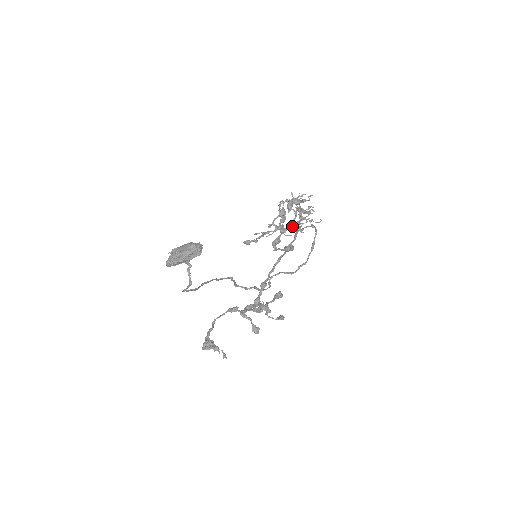
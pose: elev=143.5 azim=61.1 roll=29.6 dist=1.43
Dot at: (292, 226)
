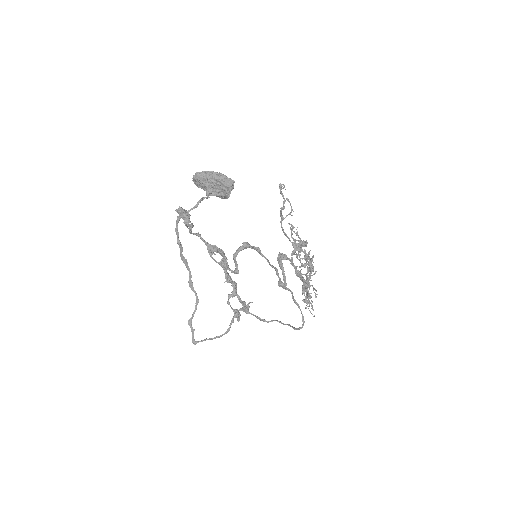
Dot at: (302, 263)
